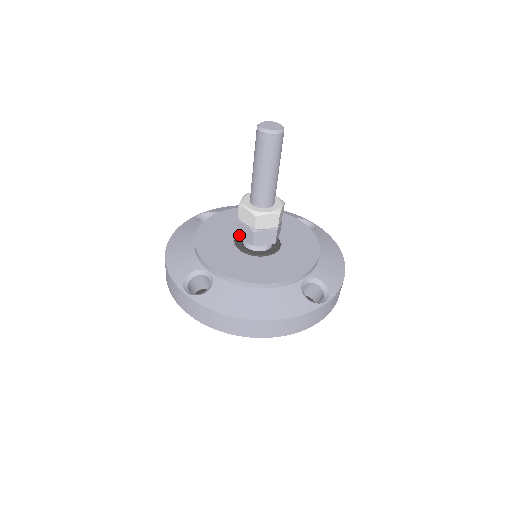
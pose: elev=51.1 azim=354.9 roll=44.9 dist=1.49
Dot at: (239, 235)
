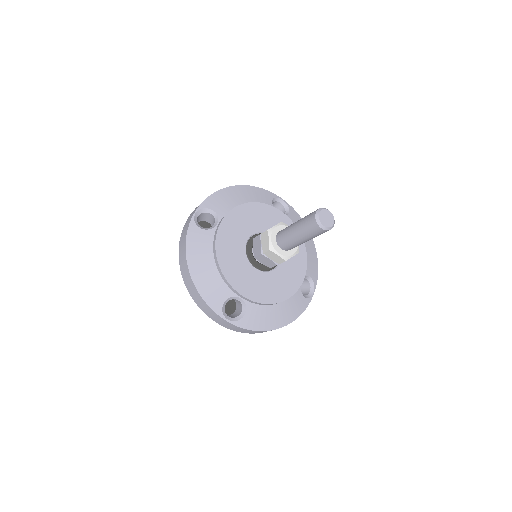
Dot at: (258, 259)
